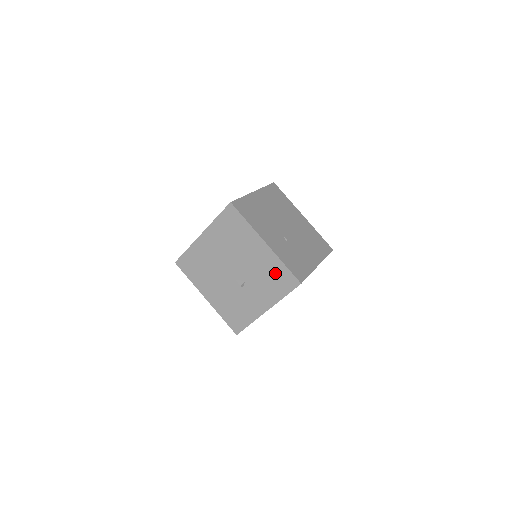
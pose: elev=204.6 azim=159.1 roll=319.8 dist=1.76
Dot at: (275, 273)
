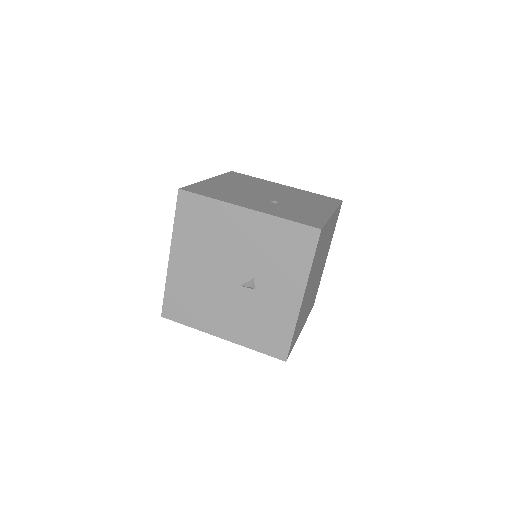
Dot at: (282, 240)
